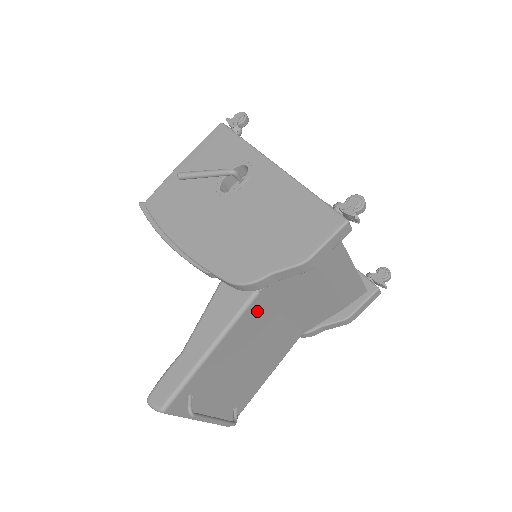
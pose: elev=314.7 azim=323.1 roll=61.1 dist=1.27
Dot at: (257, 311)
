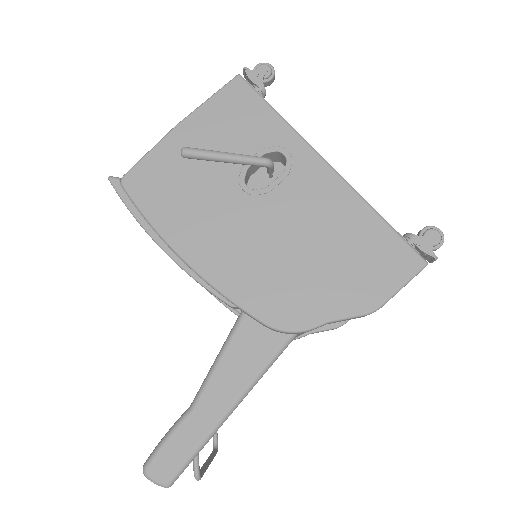
Dot at: occluded
